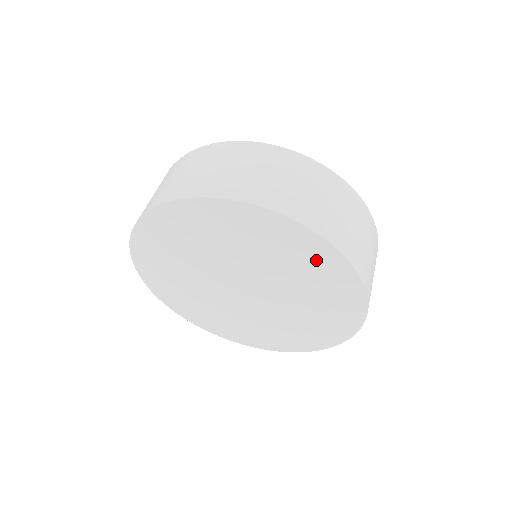
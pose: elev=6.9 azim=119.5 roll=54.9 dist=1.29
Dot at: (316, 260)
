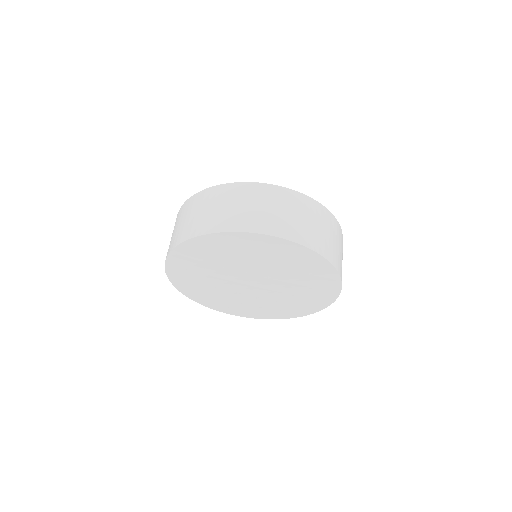
Dot at: (324, 286)
